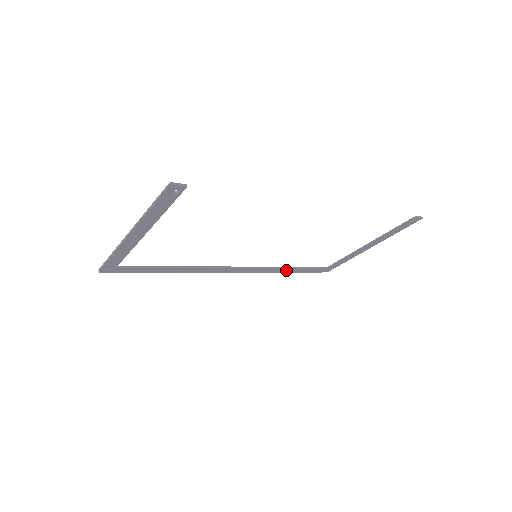
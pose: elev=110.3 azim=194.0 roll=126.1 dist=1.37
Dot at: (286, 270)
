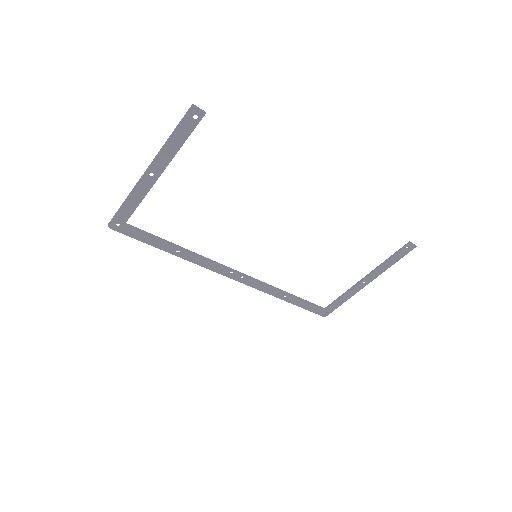
Dot at: occluded
